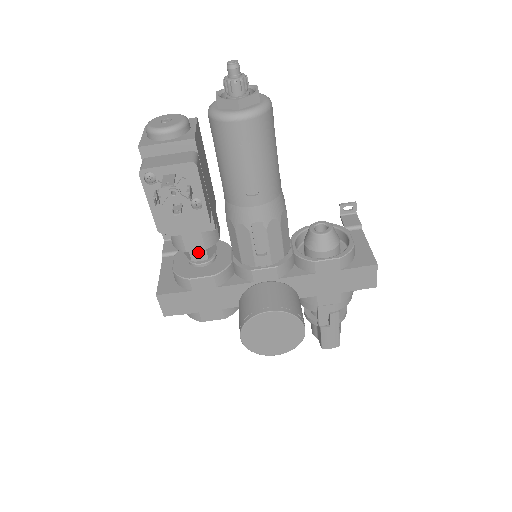
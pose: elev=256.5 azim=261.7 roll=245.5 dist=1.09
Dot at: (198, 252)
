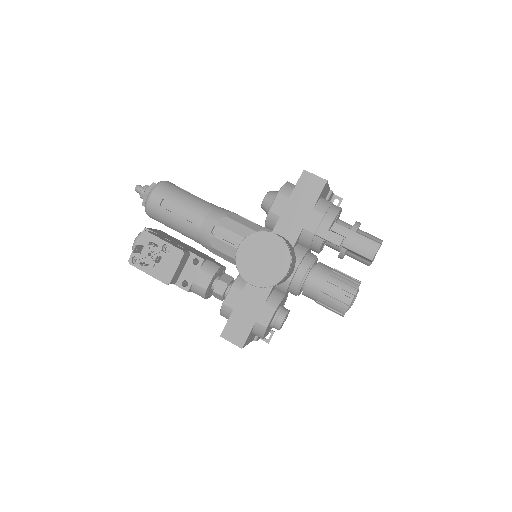
Dot at: (218, 286)
